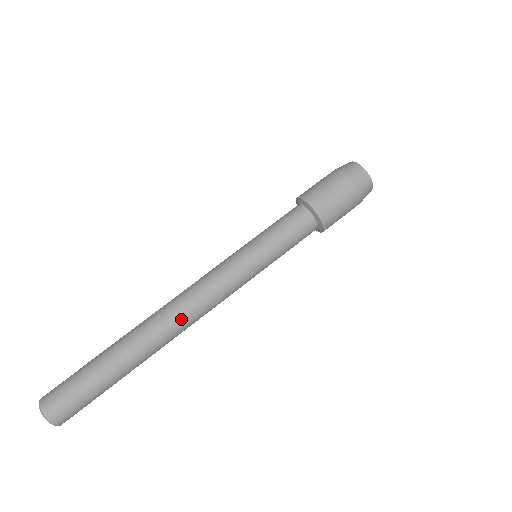
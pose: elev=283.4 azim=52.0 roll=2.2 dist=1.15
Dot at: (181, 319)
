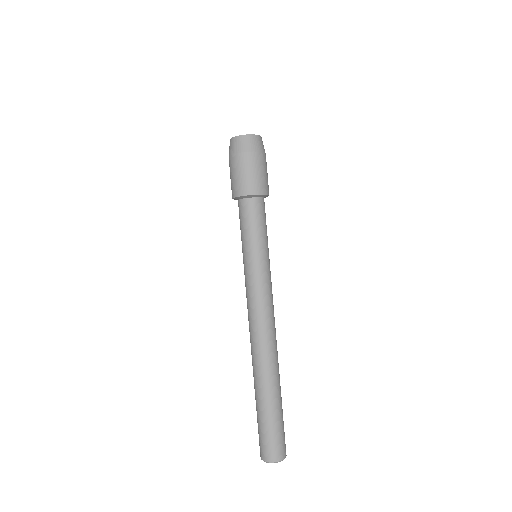
Dot at: (268, 338)
